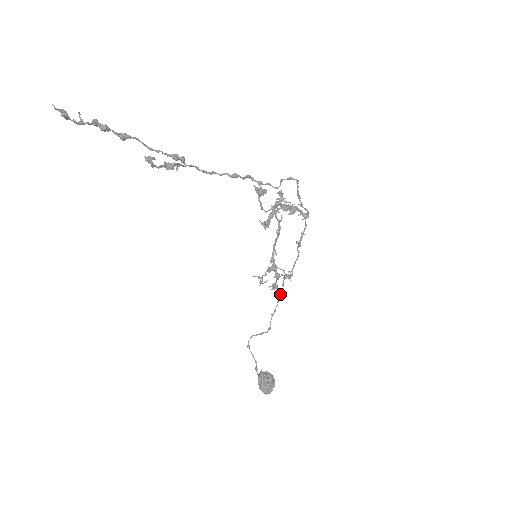
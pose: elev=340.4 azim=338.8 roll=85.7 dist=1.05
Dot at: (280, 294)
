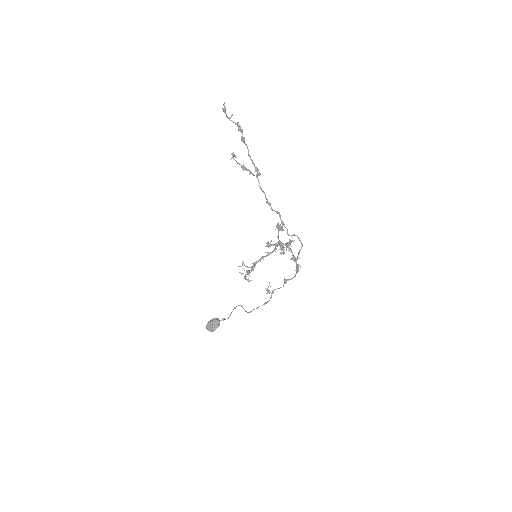
Dot at: (267, 301)
